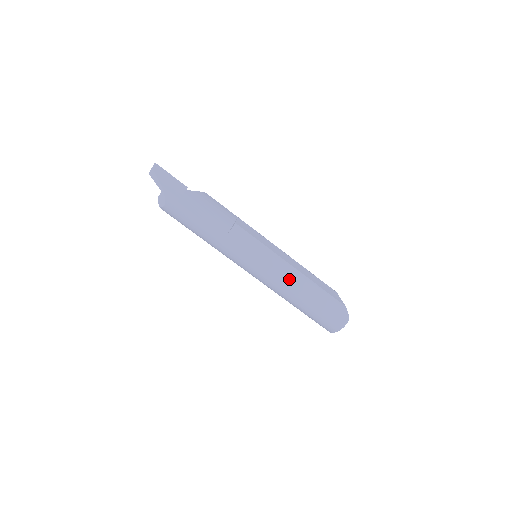
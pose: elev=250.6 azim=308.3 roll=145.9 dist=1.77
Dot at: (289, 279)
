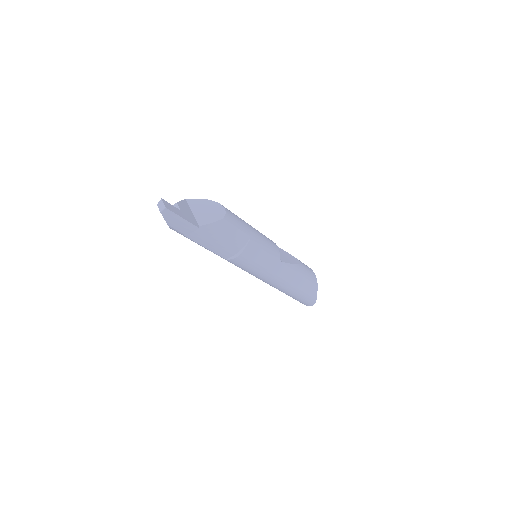
Dot at: (274, 285)
